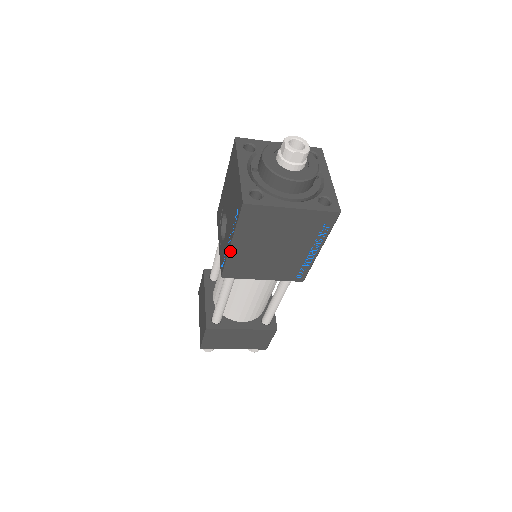
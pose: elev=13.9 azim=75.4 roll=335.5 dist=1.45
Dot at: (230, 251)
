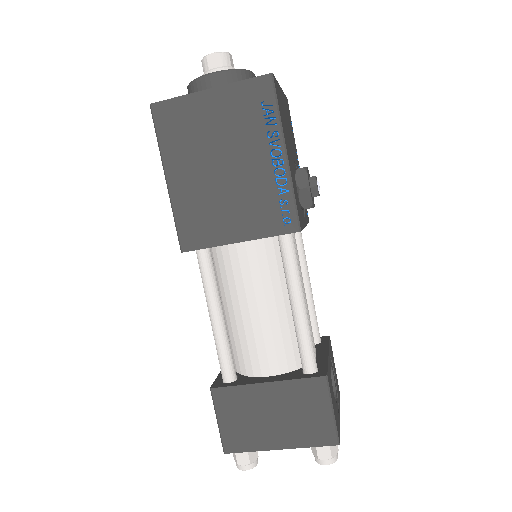
Dot at: (170, 194)
